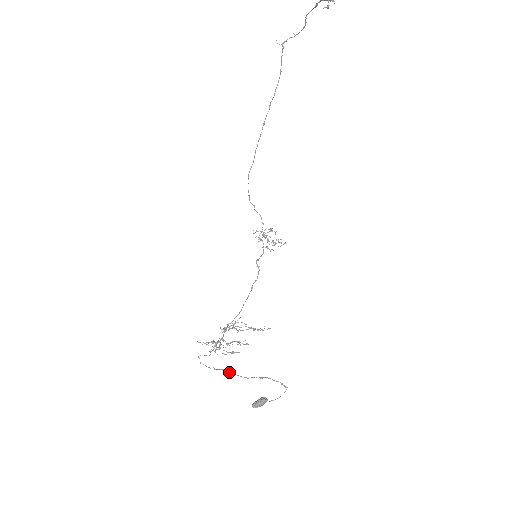
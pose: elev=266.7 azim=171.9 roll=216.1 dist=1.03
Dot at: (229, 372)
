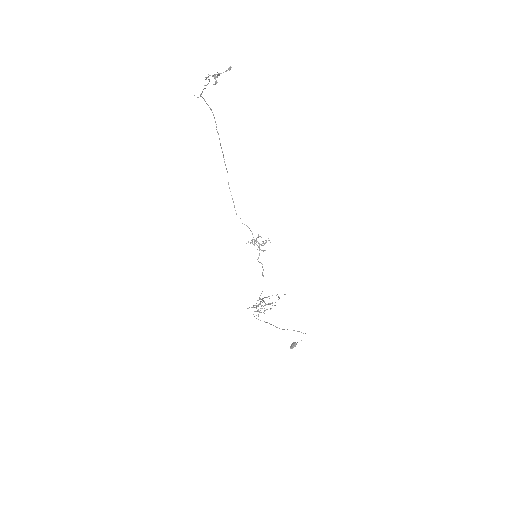
Dot at: occluded
